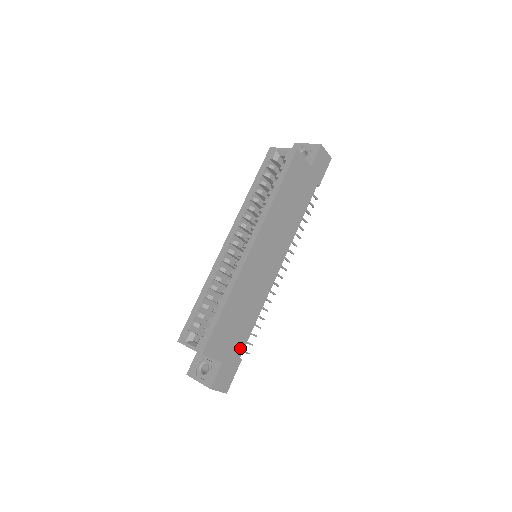
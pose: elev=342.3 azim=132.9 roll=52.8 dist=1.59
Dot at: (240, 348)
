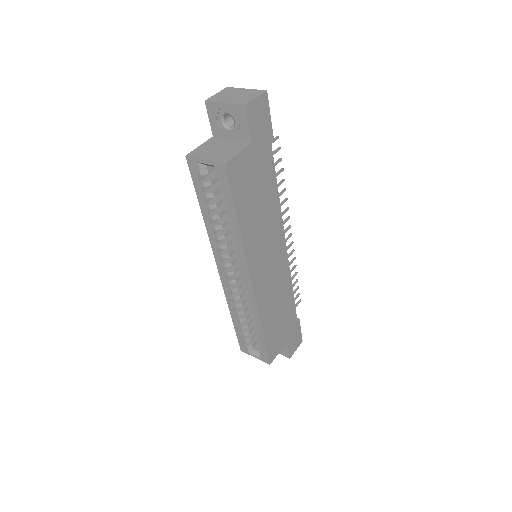
Dot at: (293, 319)
